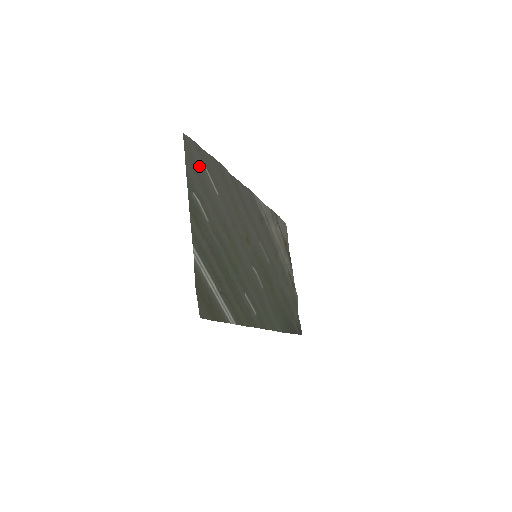
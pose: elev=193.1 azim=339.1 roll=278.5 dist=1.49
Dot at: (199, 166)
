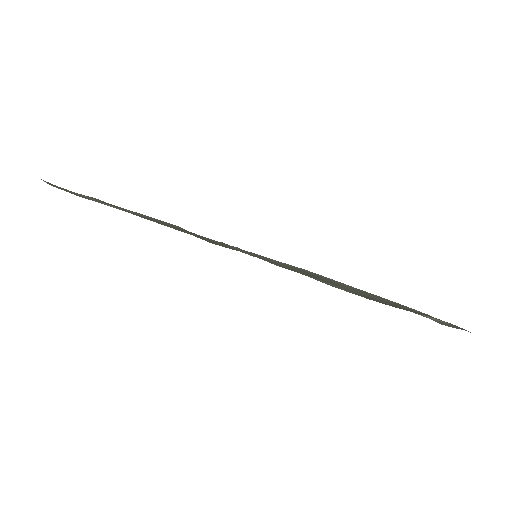
Dot at: occluded
